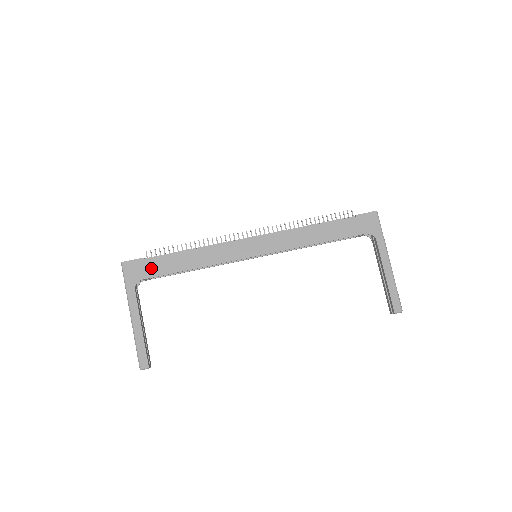
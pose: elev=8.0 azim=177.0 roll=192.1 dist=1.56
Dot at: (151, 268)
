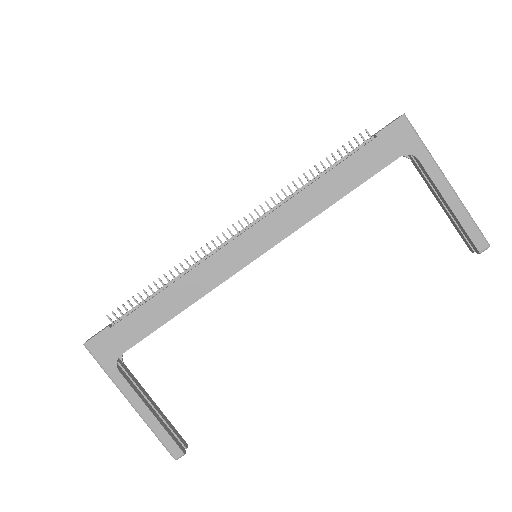
Dot at: (125, 335)
